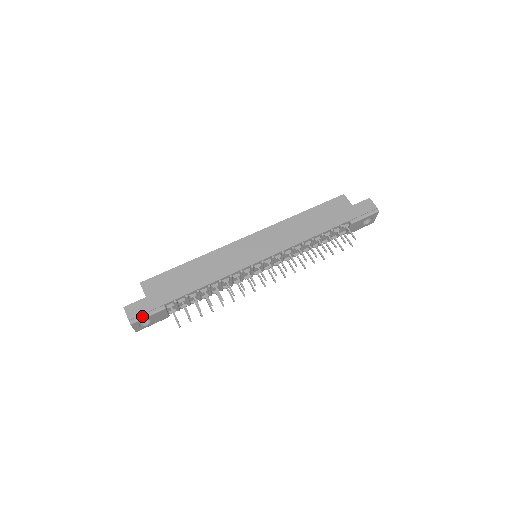
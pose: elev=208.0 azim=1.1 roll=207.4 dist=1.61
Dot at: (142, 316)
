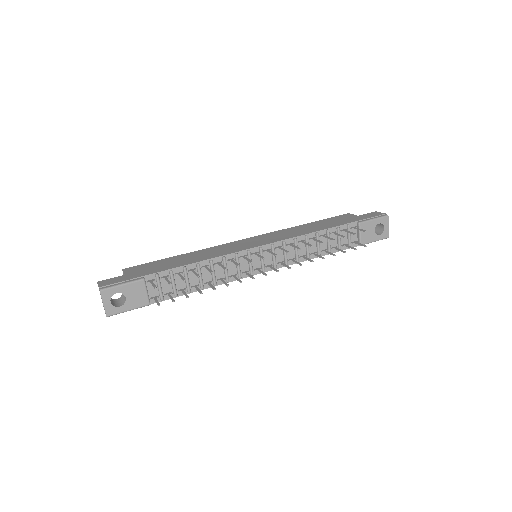
Dot at: (115, 284)
